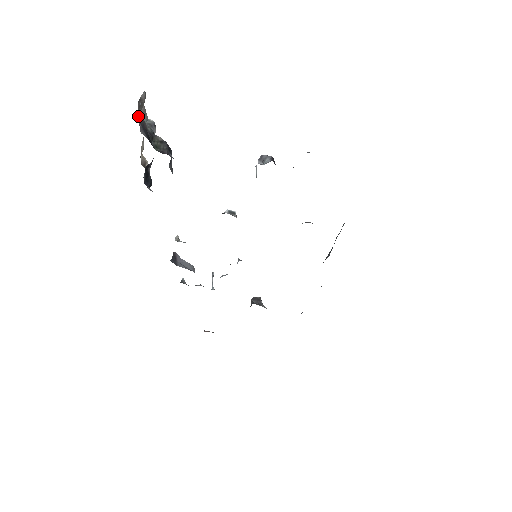
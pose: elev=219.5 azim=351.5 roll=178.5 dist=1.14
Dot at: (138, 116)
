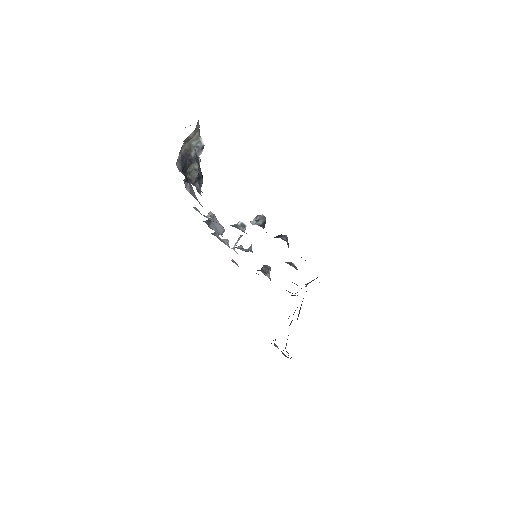
Dot at: (179, 152)
